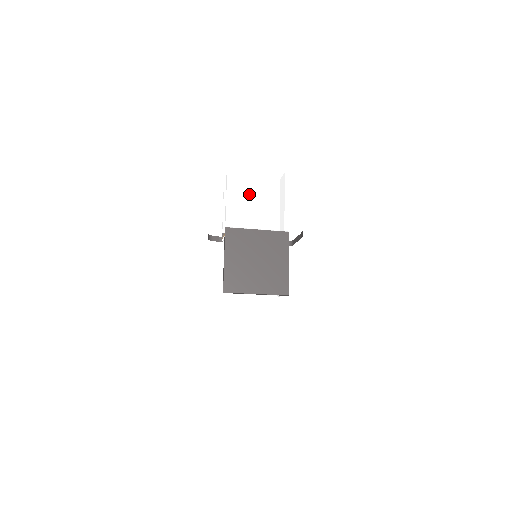
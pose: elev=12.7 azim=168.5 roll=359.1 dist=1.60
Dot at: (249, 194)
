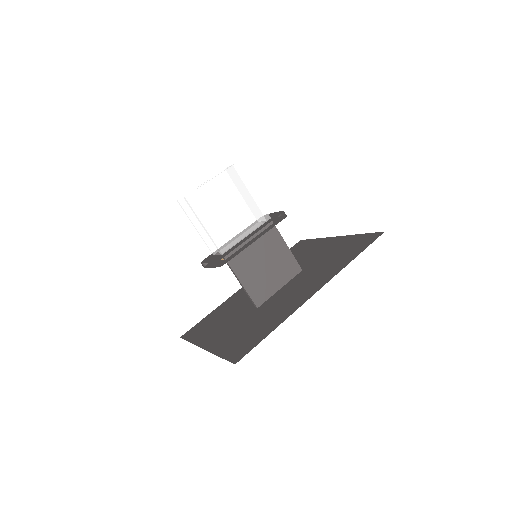
Dot at: (220, 210)
